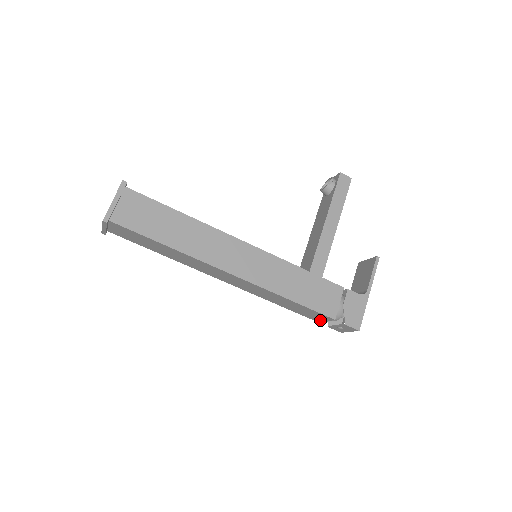
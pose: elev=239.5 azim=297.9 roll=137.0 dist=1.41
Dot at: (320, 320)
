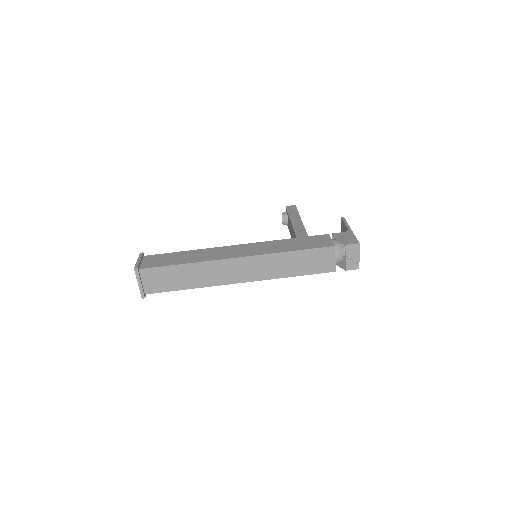
Dot at: (332, 264)
